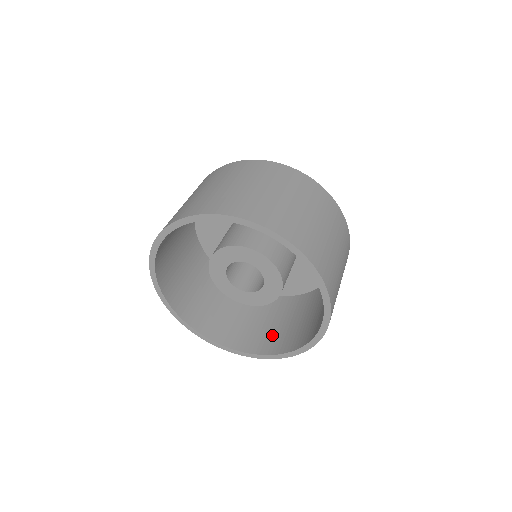
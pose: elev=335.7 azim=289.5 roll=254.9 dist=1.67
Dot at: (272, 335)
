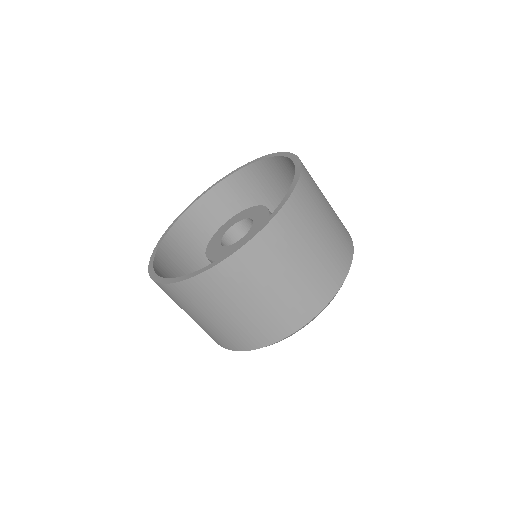
Dot at: occluded
